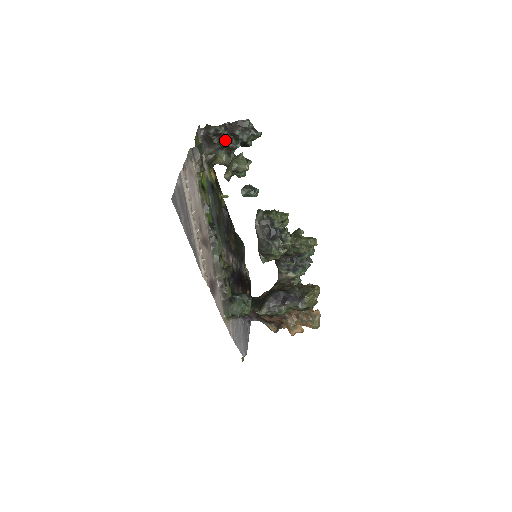
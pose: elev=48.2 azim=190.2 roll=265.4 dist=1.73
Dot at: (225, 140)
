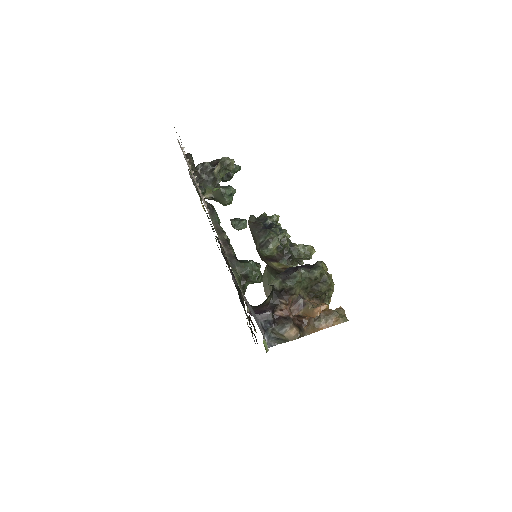
Dot at: (211, 172)
